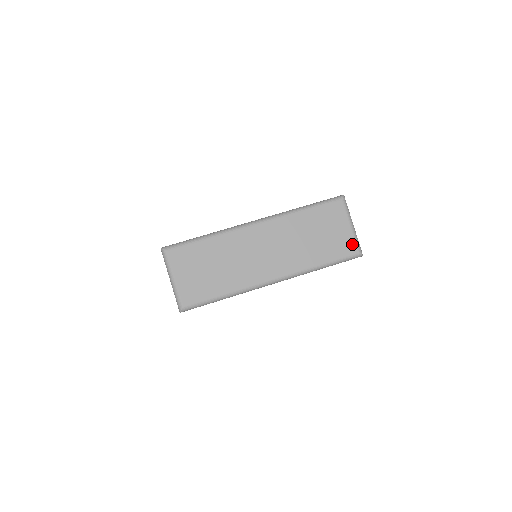
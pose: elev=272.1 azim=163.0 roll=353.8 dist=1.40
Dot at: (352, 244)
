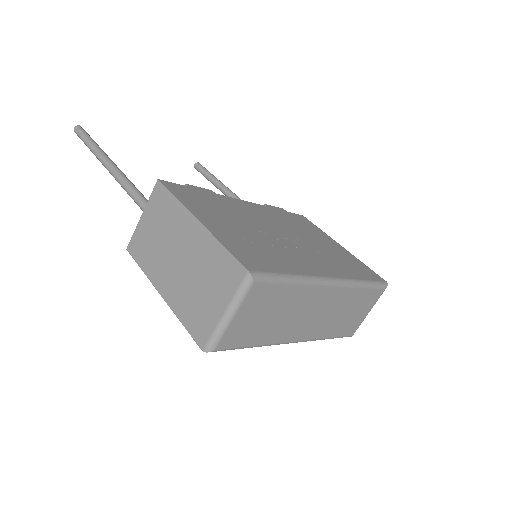
Dot at: (356, 327)
